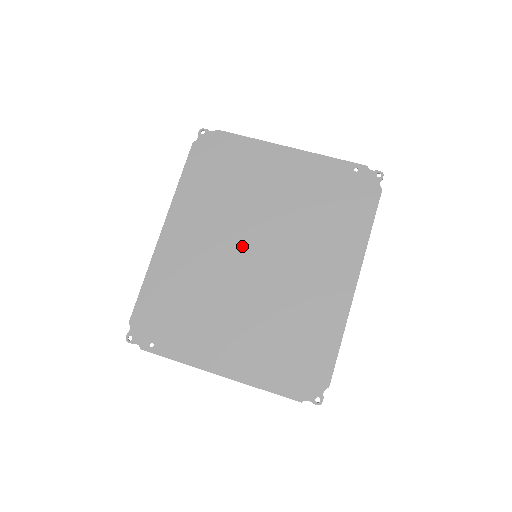
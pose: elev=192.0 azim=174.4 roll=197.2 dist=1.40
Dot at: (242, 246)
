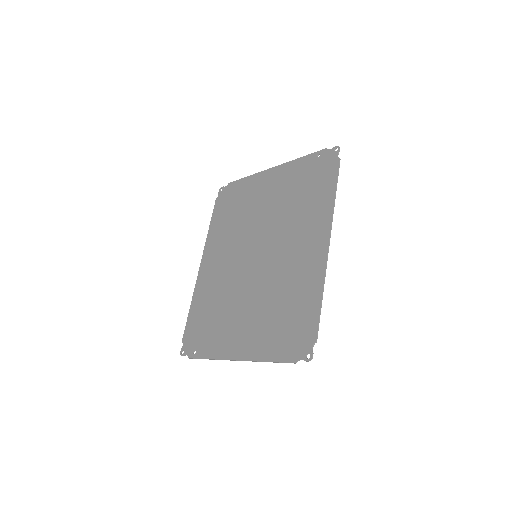
Dot at: (246, 253)
